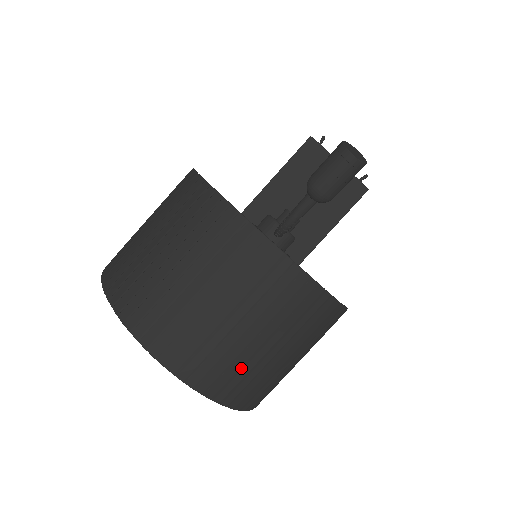
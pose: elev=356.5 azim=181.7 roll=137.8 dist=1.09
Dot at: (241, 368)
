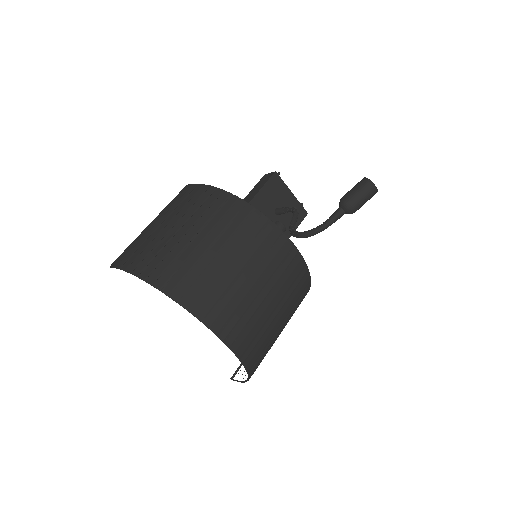
Dot at: (265, 340)
